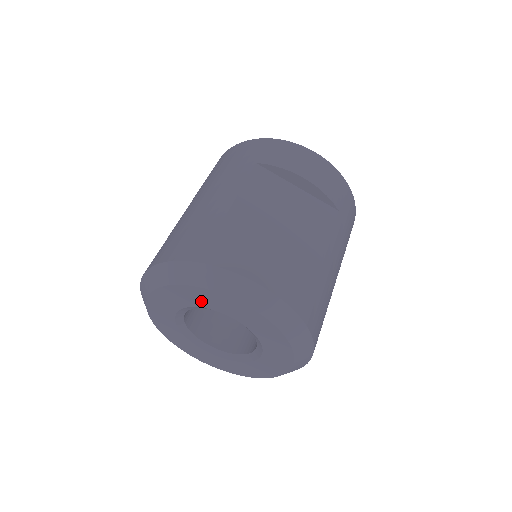
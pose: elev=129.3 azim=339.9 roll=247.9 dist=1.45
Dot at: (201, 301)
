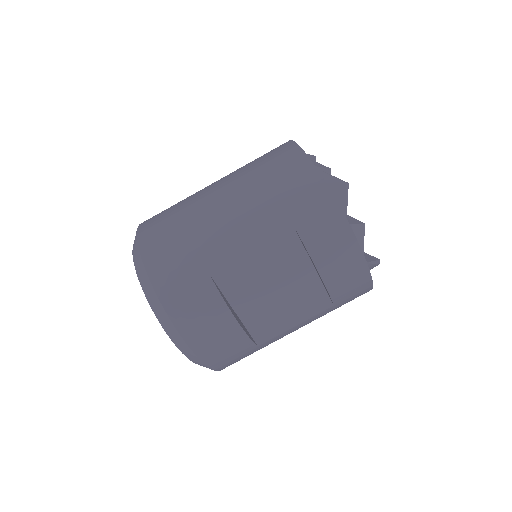
Dot at: occluded
